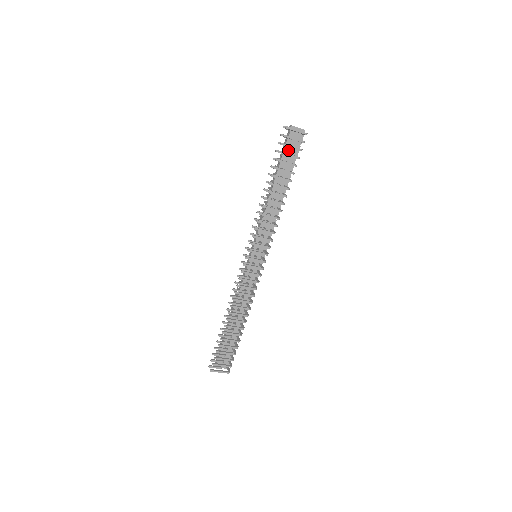
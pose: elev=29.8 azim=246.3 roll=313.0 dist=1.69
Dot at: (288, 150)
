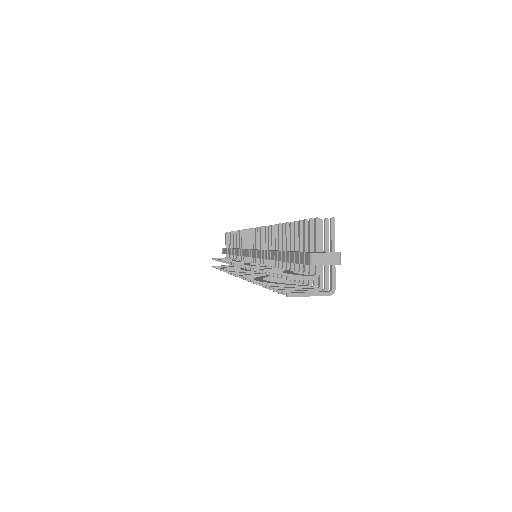
Dot at: occluded
